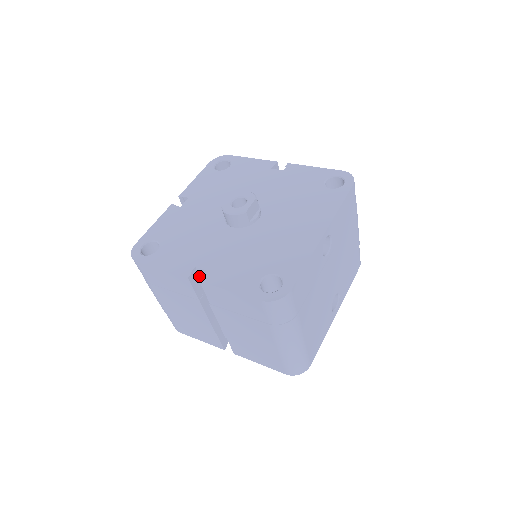
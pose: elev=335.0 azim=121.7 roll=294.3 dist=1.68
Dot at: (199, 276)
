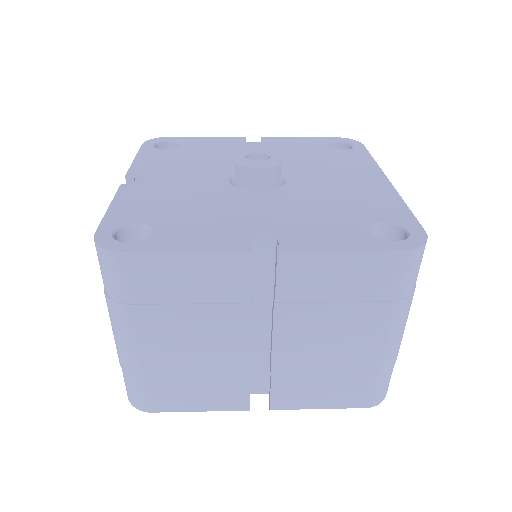
Dot at: occluded
